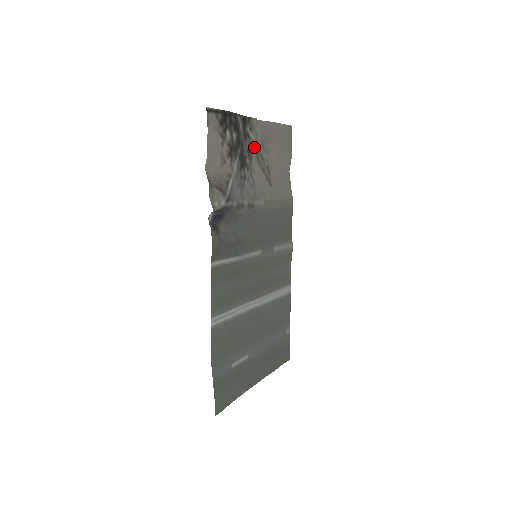
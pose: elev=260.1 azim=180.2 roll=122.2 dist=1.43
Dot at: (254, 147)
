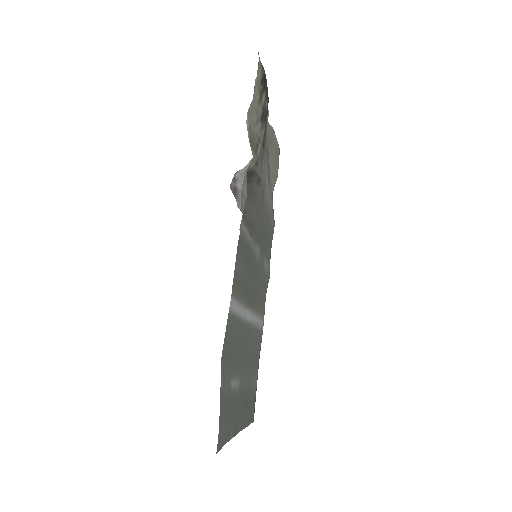
Dot at: (266, 137)
